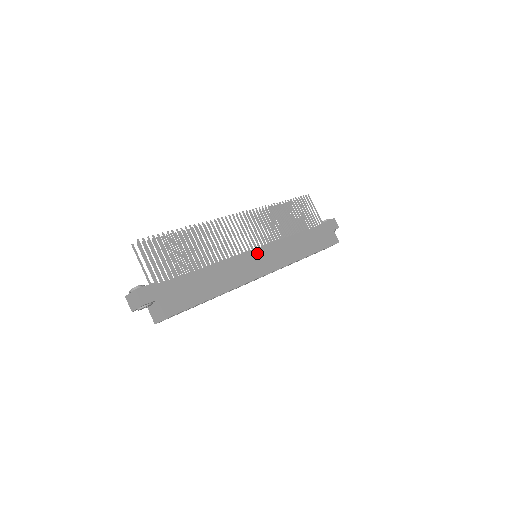
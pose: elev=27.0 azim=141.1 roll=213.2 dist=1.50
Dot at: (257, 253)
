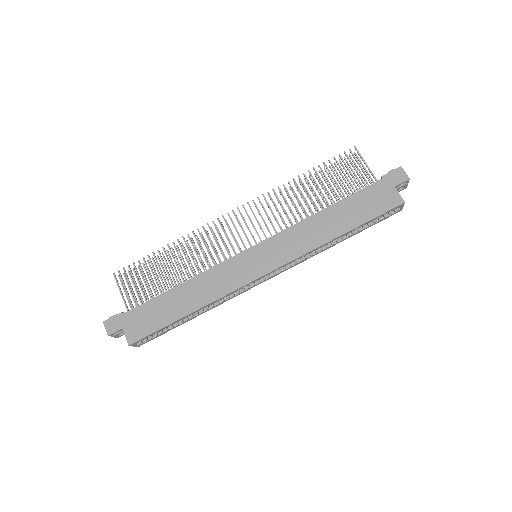
Dot at: (247, 255)
